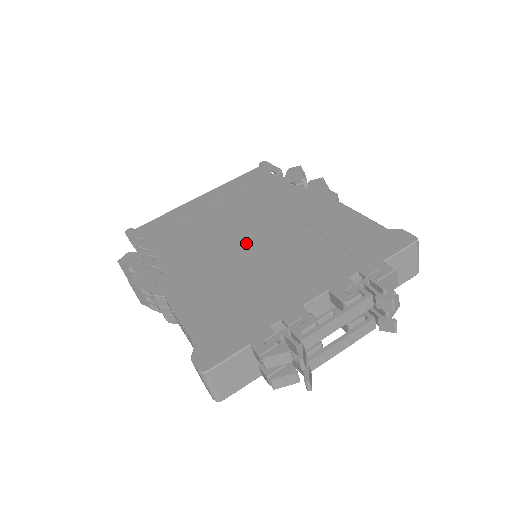
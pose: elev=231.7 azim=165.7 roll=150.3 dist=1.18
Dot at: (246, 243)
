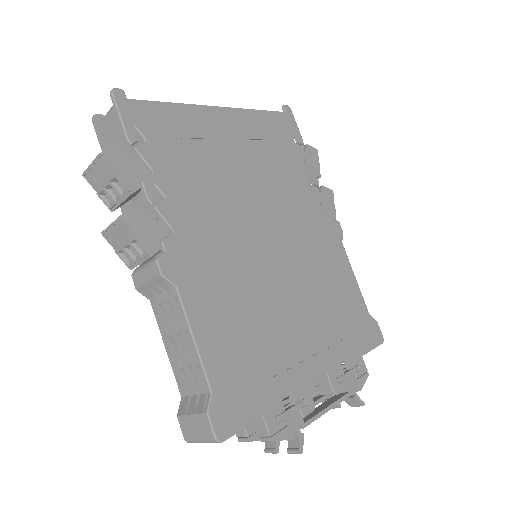
Dot at: (266, 249)
